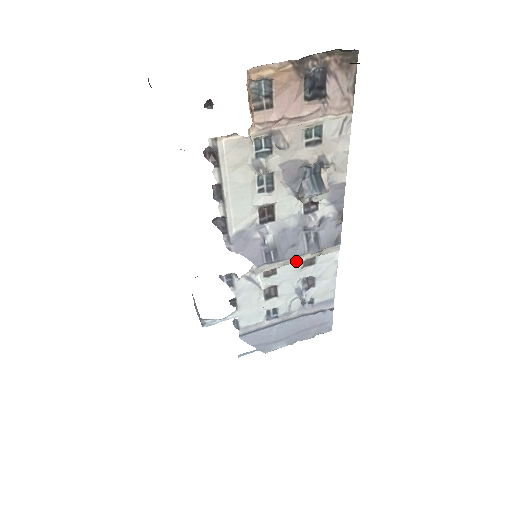
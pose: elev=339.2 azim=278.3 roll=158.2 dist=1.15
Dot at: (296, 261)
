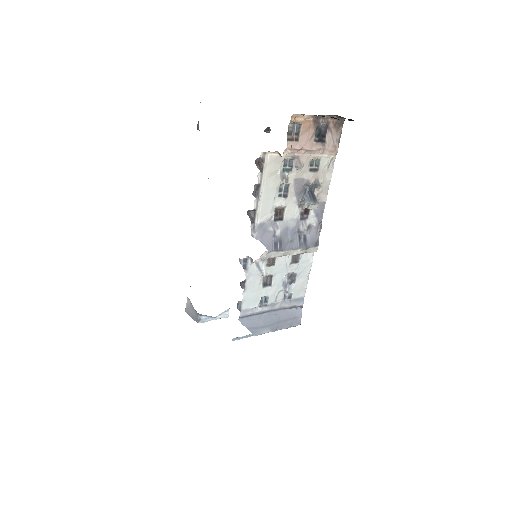
Dot at: (291, 254)
